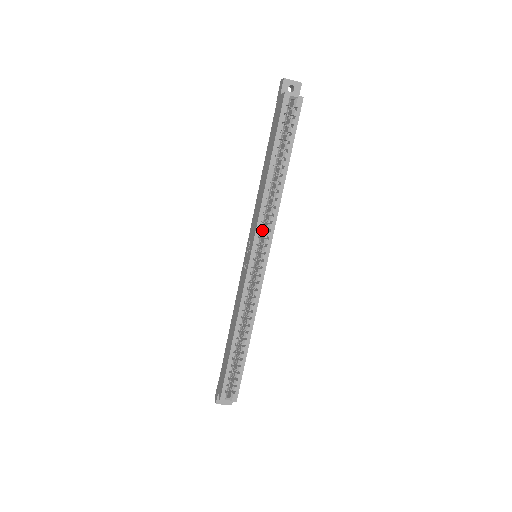
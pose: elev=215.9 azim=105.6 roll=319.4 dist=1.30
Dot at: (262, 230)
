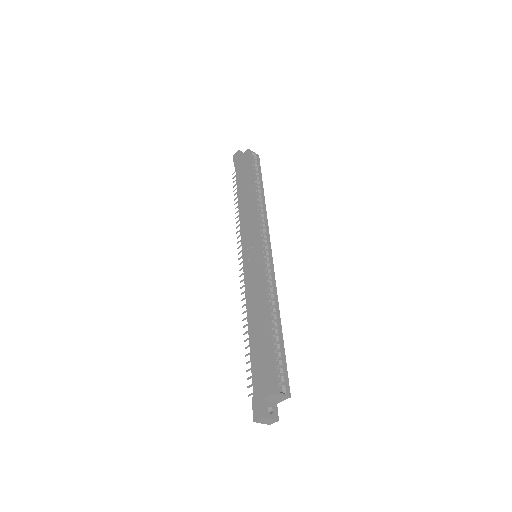
Dot at: (260, 228)
